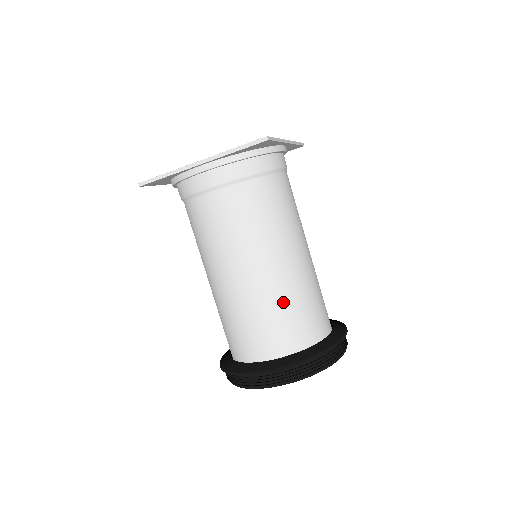
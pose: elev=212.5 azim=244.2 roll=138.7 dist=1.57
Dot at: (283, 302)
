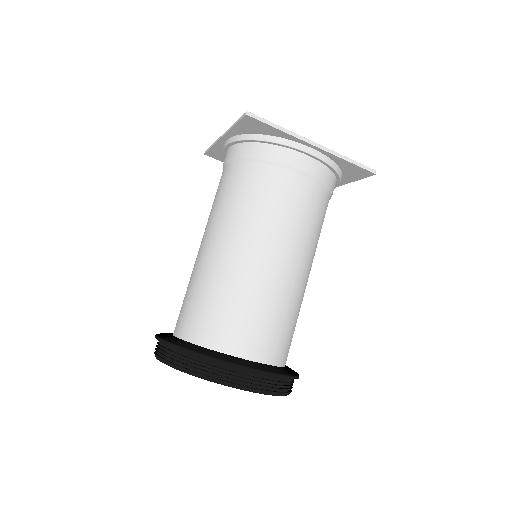
Dot at: (292, 311)
